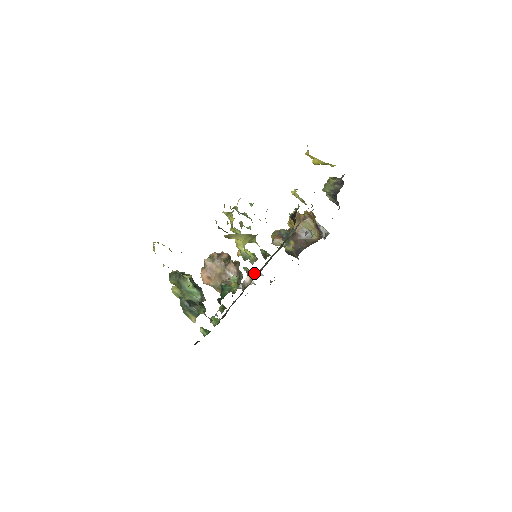
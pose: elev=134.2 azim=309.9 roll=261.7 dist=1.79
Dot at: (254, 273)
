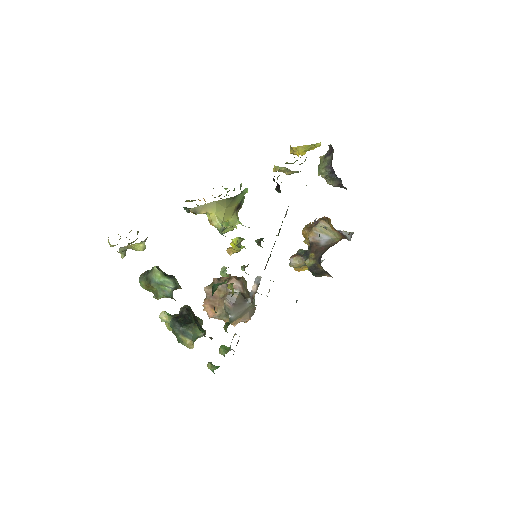
Dot at: occluded
